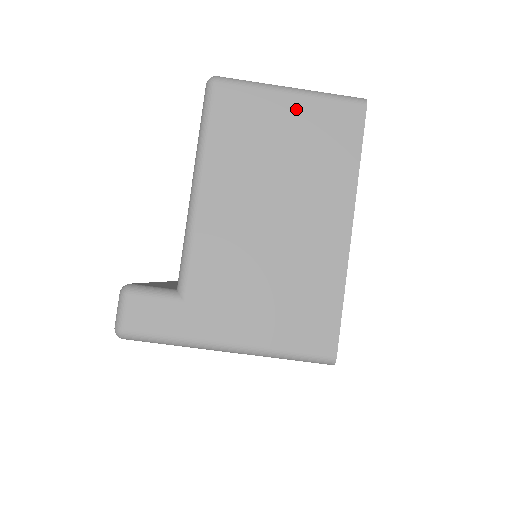
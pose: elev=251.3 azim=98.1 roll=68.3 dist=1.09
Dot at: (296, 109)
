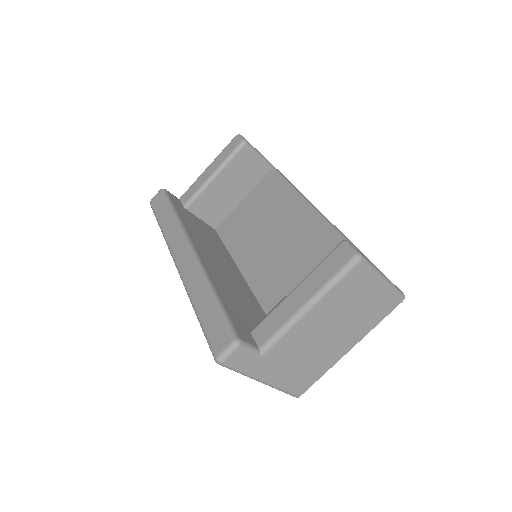
Dot at: (378, 291)
